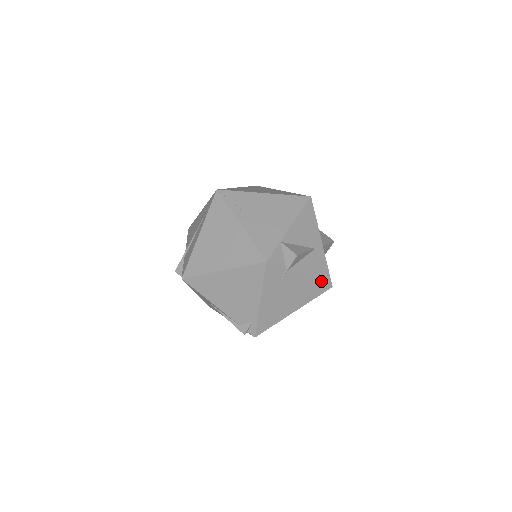
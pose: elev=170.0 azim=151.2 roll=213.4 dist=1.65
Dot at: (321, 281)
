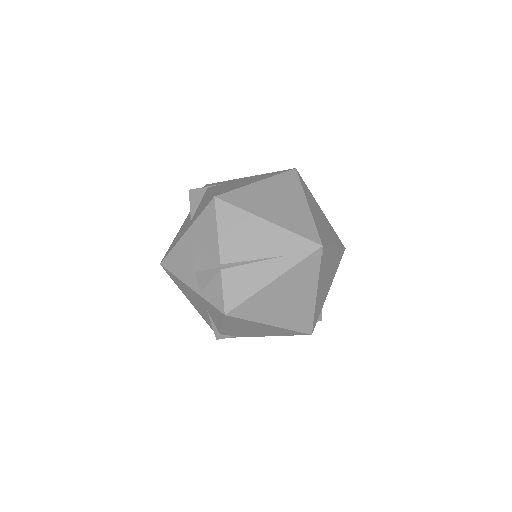
Dot at: occluded
